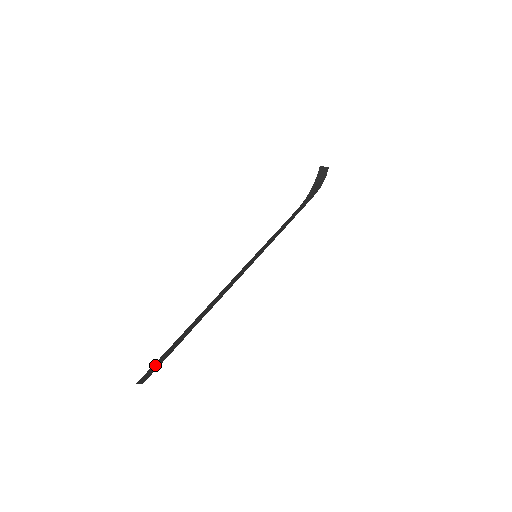
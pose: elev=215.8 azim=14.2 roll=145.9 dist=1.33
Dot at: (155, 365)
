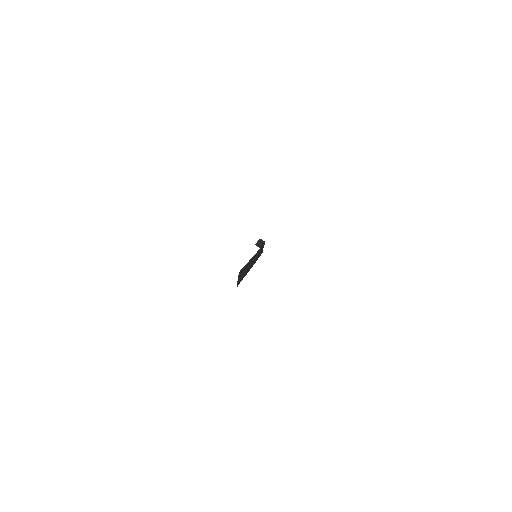
Dot at: occluded
